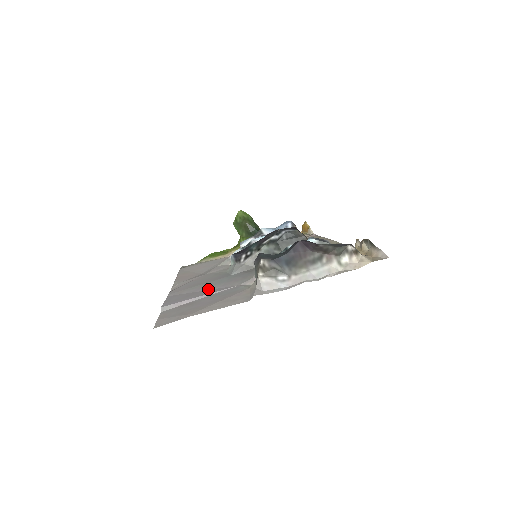
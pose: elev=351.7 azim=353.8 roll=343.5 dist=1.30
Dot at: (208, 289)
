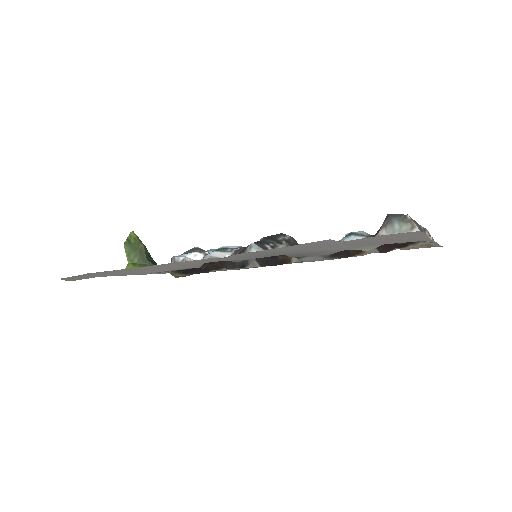
Dot at: (312, 250)
